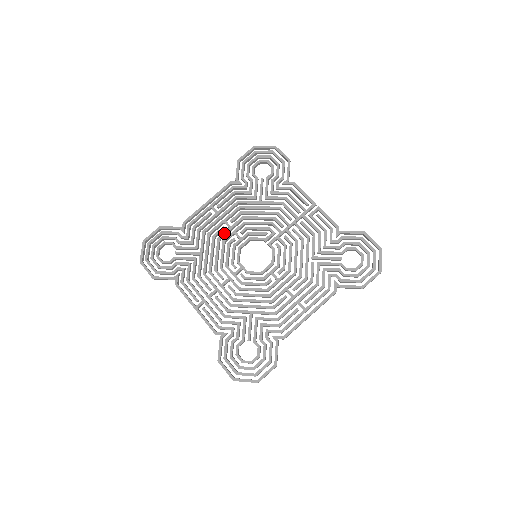
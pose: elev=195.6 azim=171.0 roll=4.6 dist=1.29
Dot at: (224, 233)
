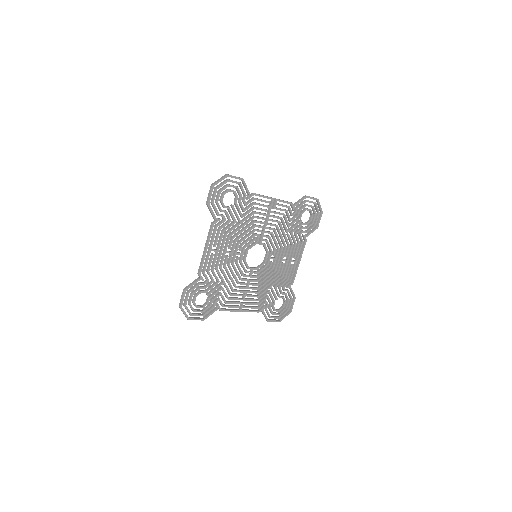
Dot at: (230, 259)
